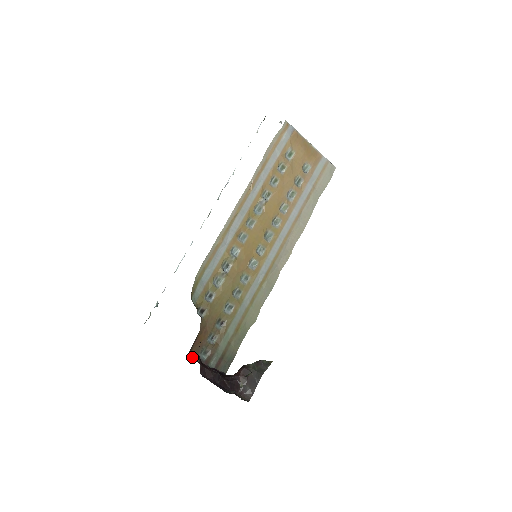
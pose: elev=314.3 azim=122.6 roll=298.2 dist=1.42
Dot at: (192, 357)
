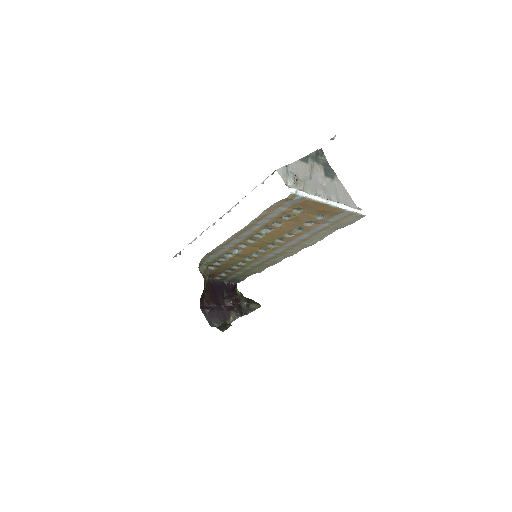
Dot at: (209, 278)
